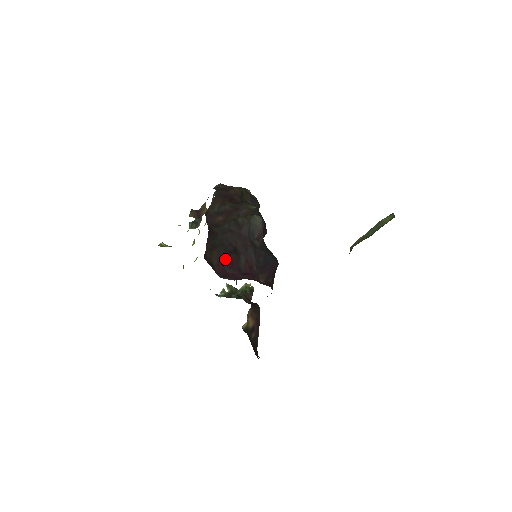
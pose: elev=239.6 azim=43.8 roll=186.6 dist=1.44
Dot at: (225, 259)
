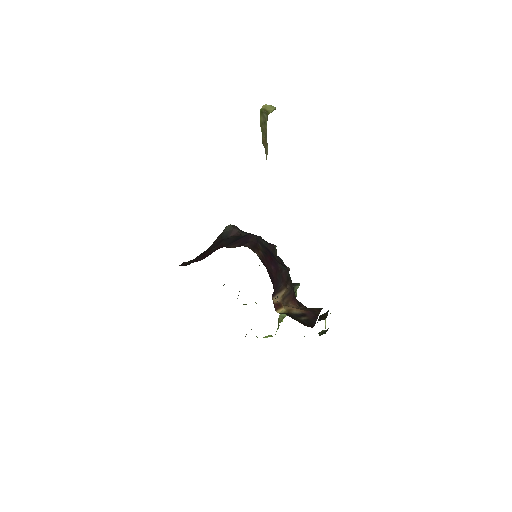
Dot at: (199, 257)
